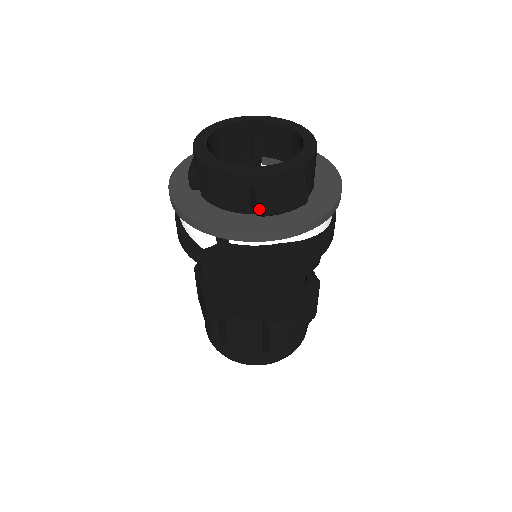
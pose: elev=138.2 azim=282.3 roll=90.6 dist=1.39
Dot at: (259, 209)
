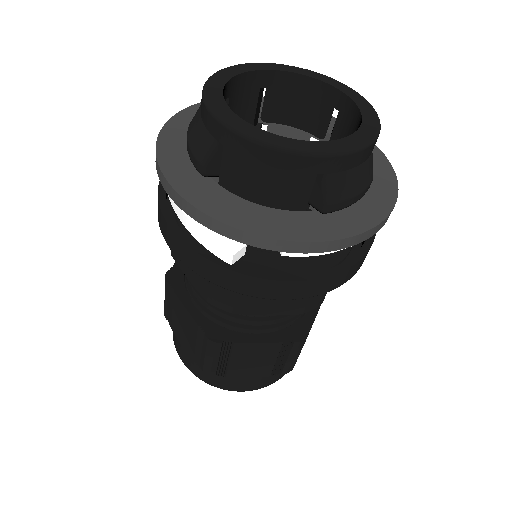
Dot at: (325, 204)
